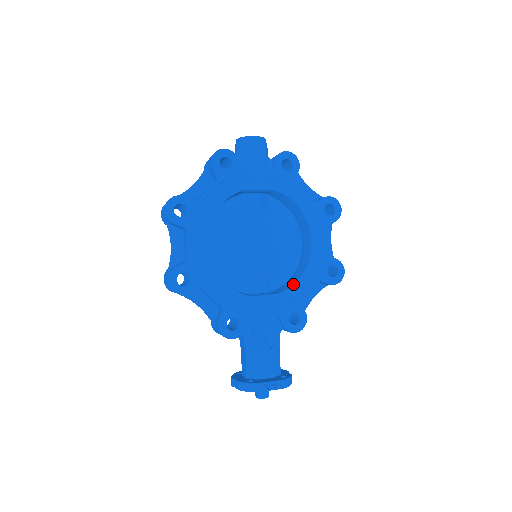
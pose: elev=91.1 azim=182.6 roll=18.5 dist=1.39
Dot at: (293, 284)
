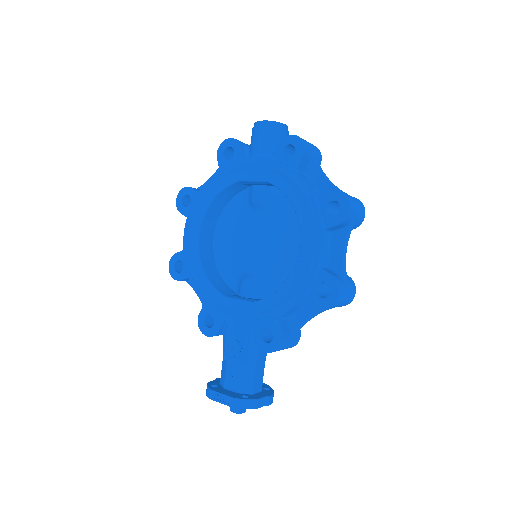
Dot at: occluded
